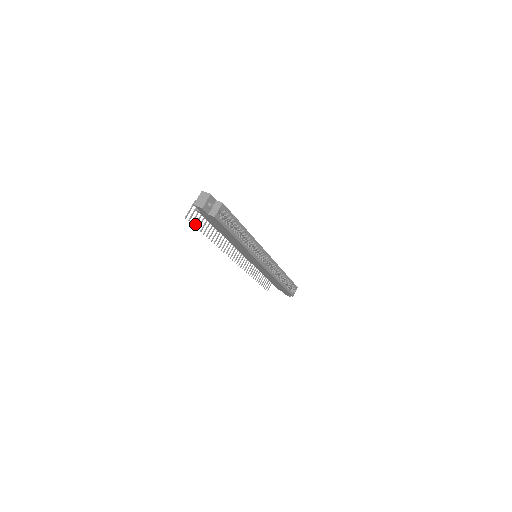
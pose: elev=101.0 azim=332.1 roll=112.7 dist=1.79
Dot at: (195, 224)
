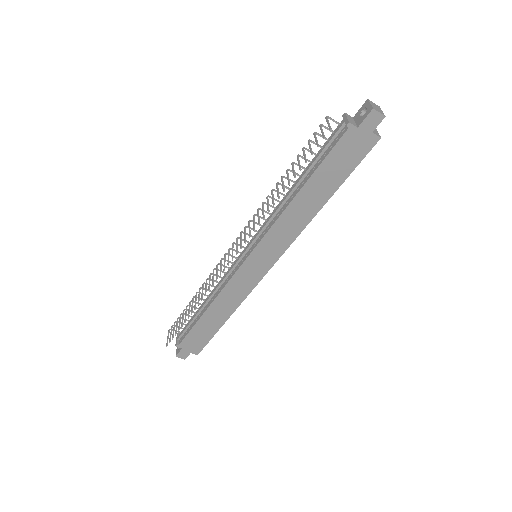
Dot at: (312, 152)
